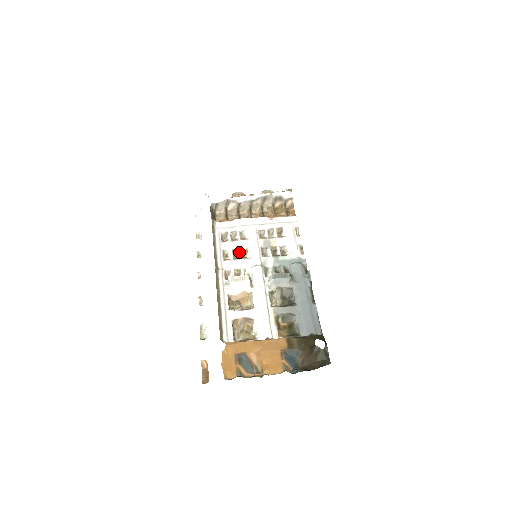
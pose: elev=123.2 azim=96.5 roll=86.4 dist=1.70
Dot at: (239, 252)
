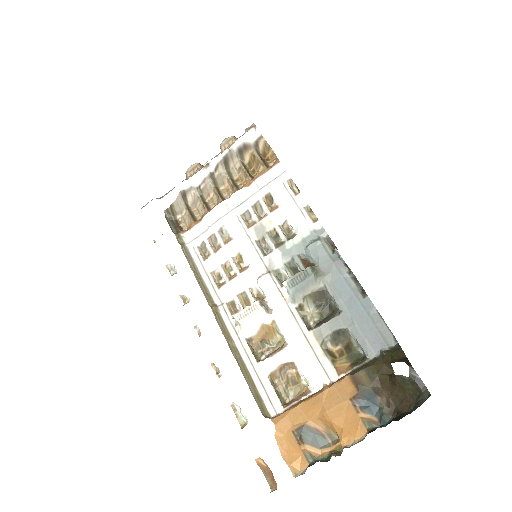
Dot at: (231, 265)
